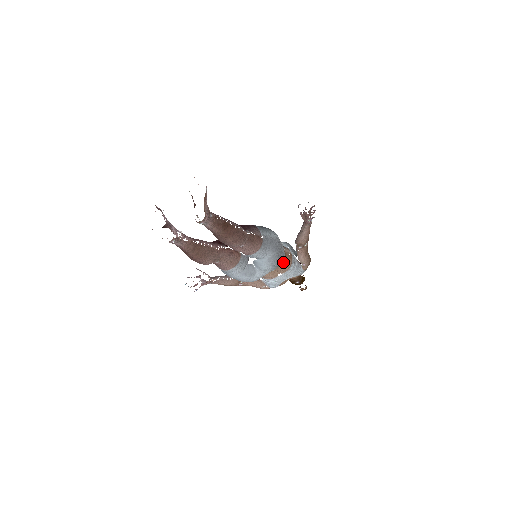
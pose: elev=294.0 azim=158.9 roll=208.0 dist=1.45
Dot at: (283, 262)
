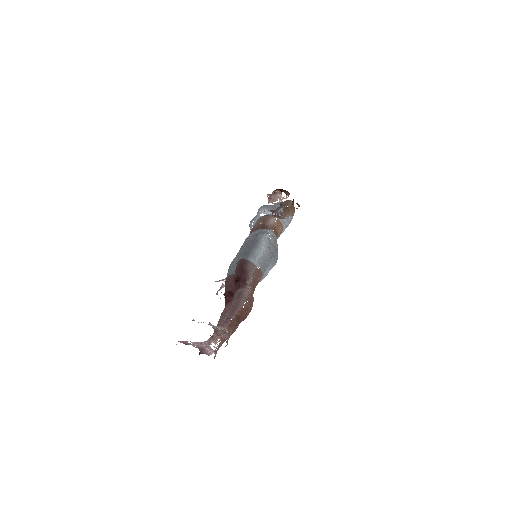
Dot at: (277, 236)
